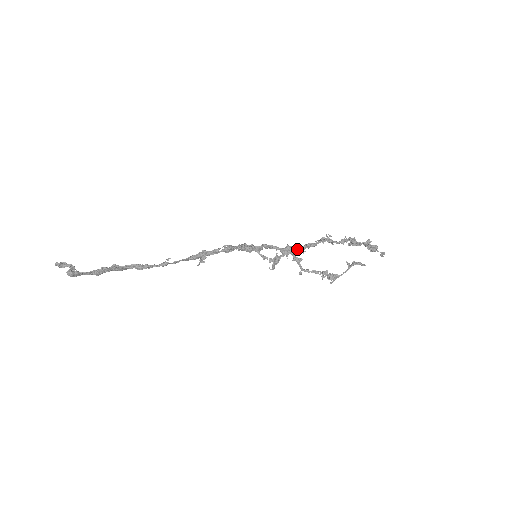
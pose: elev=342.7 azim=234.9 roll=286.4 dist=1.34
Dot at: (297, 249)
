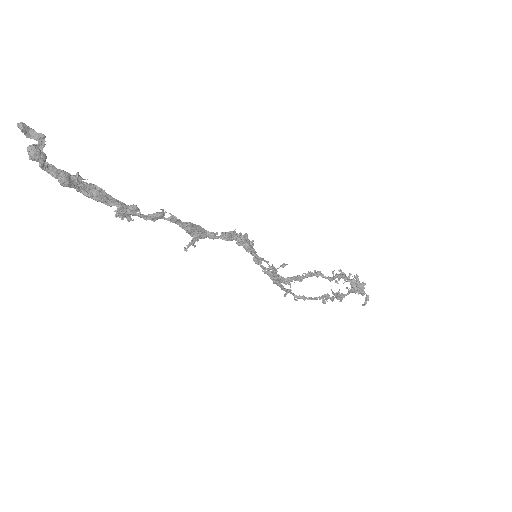
Dot at: (283, 280)
